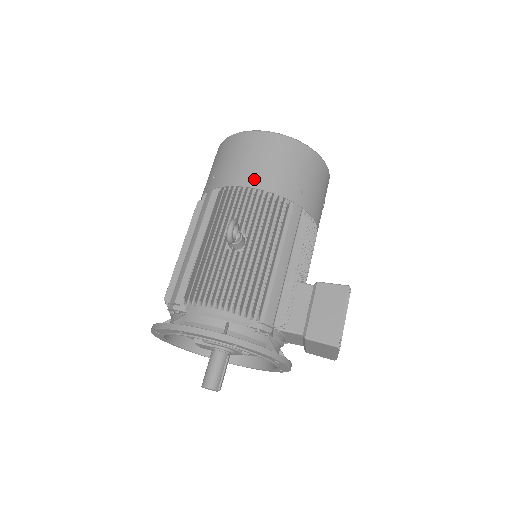
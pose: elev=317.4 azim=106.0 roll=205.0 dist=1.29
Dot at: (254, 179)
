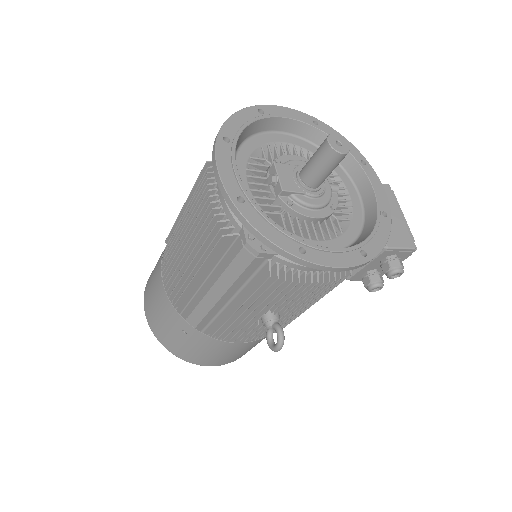
Dot at: occluded
